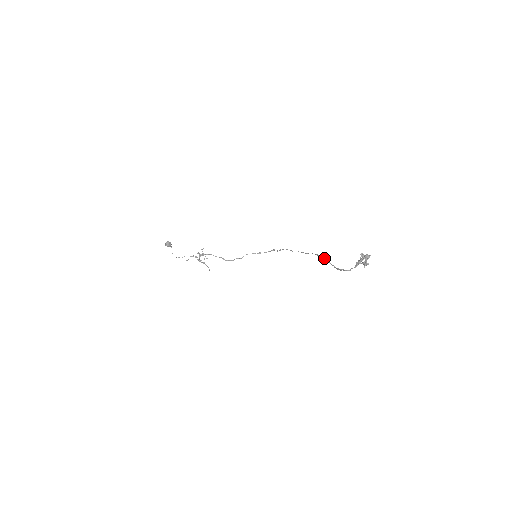
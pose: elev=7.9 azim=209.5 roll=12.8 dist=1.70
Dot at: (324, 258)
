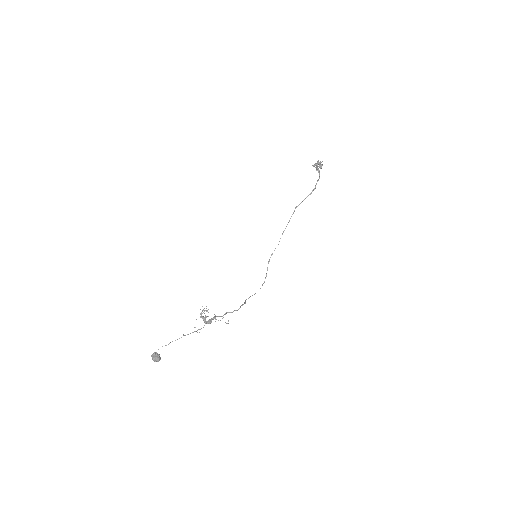
Dot at: (299, 204)
